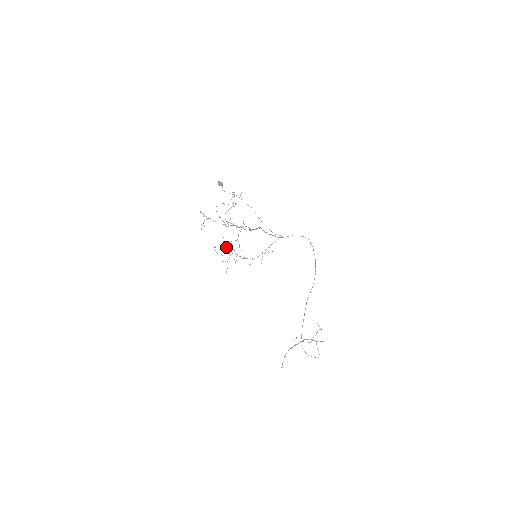
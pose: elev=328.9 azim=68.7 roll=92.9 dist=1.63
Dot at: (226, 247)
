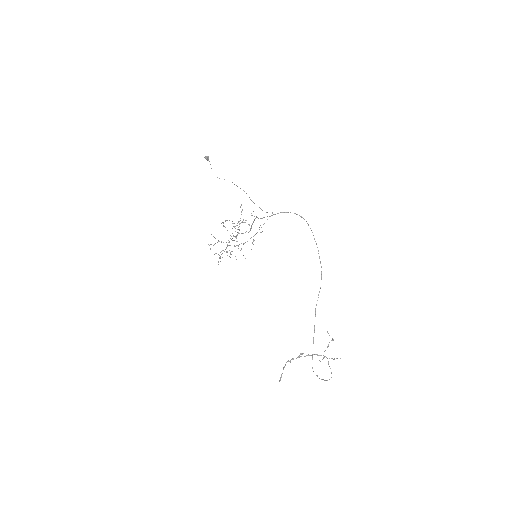
Dot at: occluded
